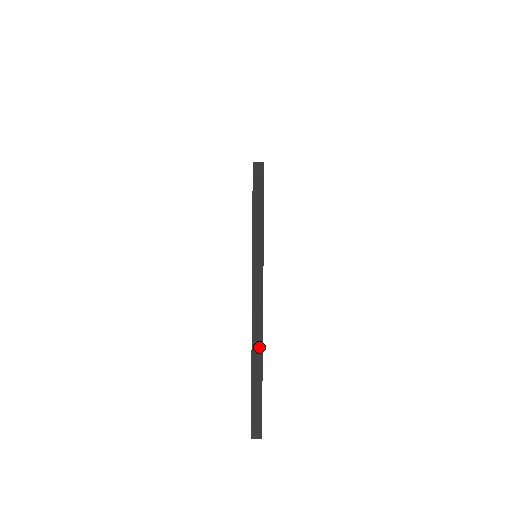
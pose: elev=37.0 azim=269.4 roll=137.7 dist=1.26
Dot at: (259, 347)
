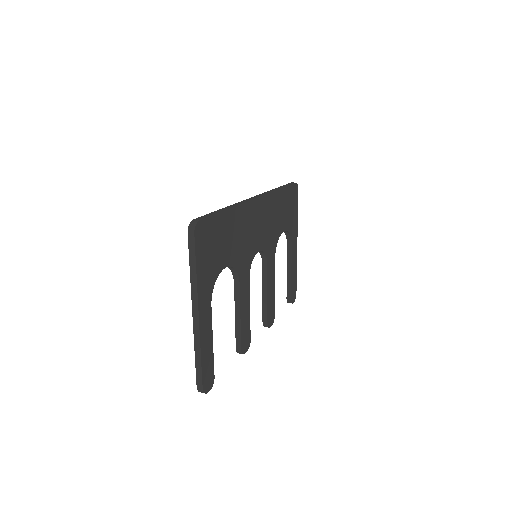
Dot at: (198, 340)
